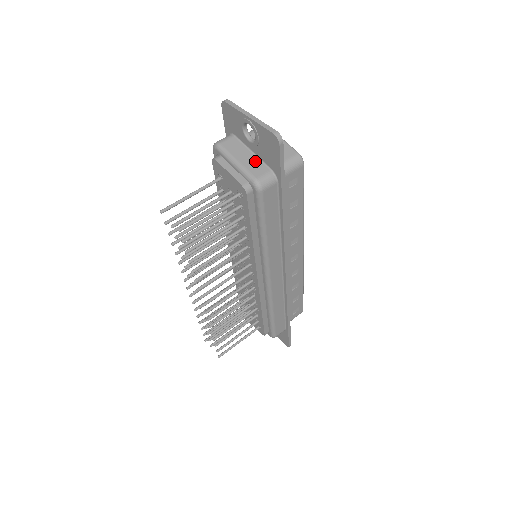
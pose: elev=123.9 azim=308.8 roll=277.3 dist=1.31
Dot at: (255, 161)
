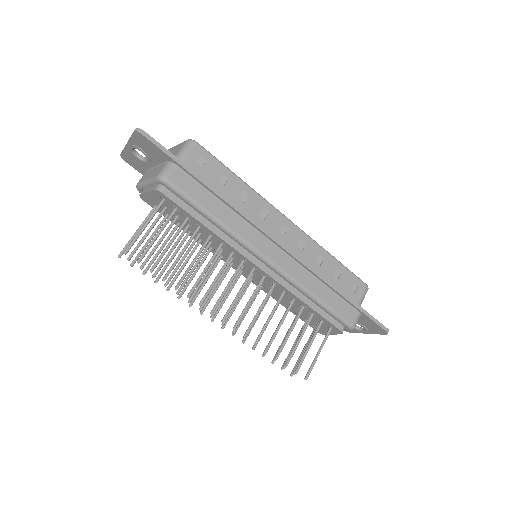
Dot at: (157, 169)
